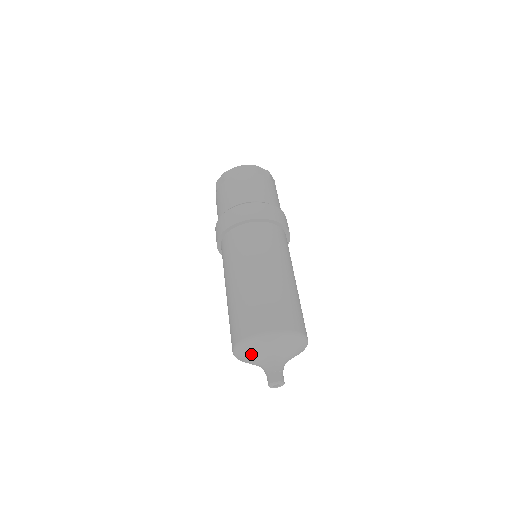
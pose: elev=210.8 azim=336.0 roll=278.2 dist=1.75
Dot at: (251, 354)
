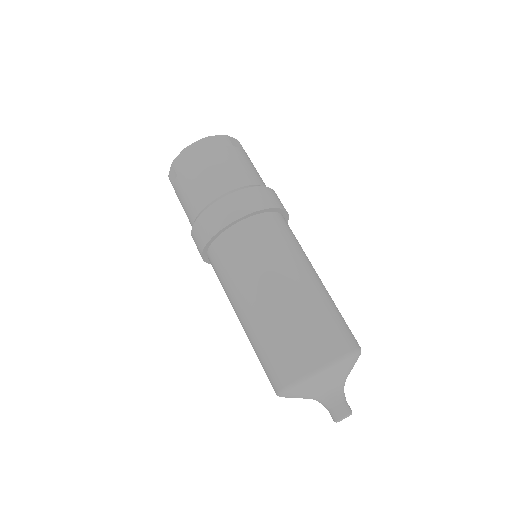
Dot at: occluded
